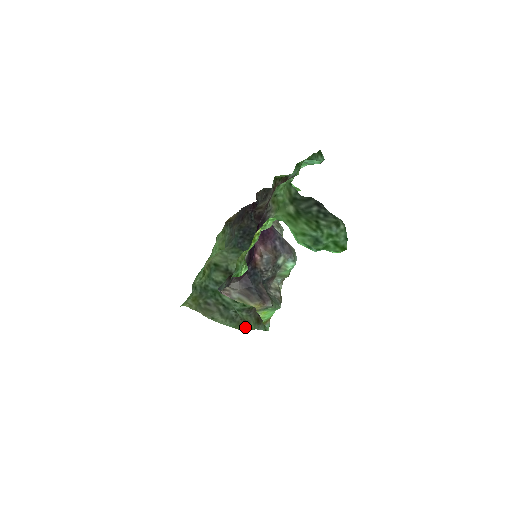
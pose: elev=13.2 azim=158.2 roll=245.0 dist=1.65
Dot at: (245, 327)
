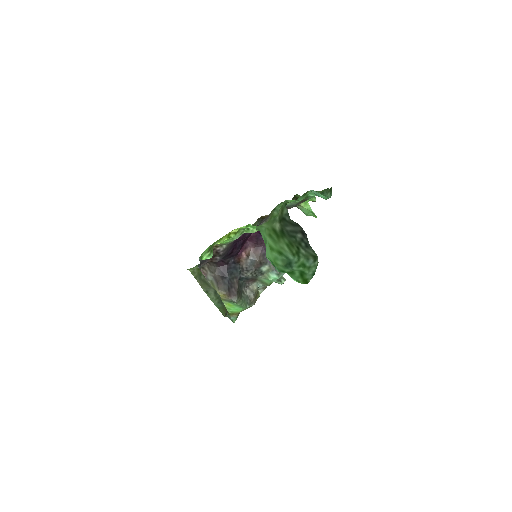
Dot at: occluded
